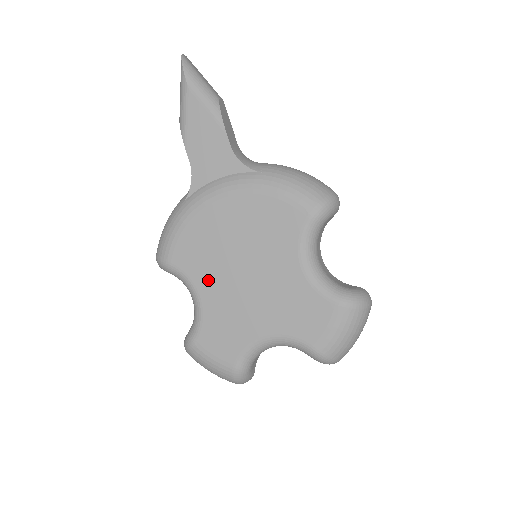
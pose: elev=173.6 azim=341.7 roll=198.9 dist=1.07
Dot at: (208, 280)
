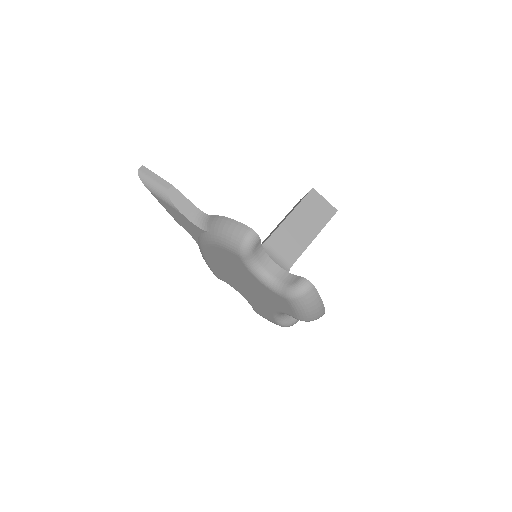
Dot at: (235, 286)
